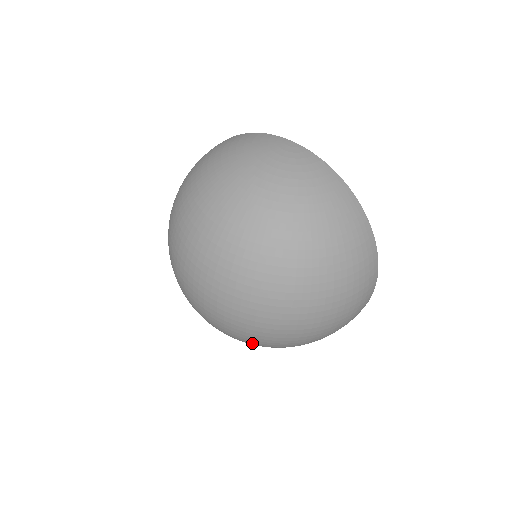
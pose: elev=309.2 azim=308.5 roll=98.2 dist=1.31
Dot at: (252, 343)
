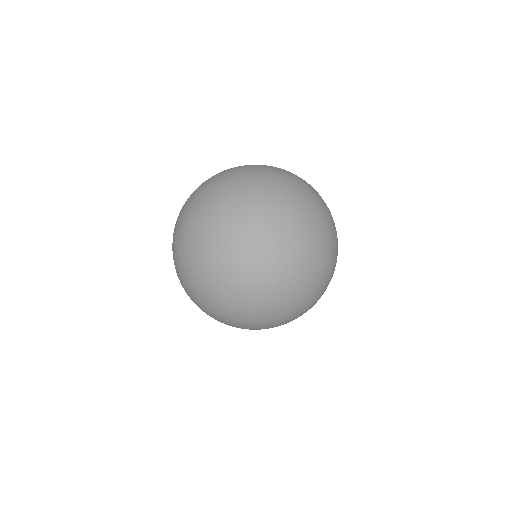
Dot at: (292, 309)
